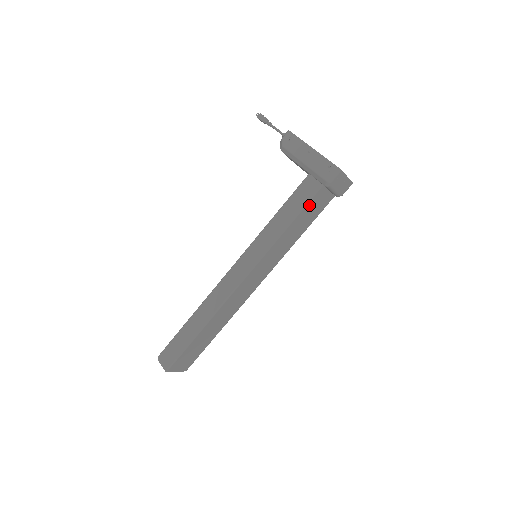
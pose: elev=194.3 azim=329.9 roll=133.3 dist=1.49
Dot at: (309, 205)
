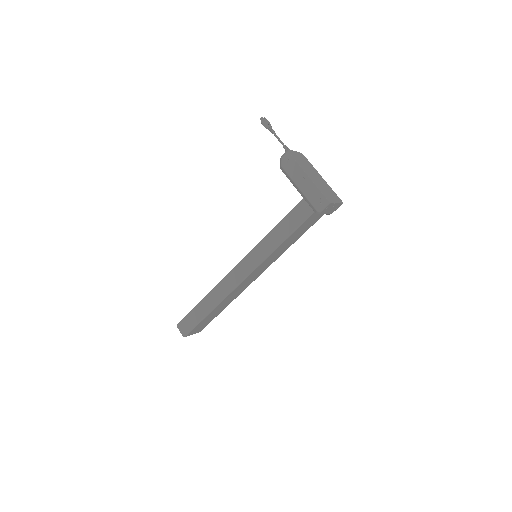
Dot at: (301, 226)
